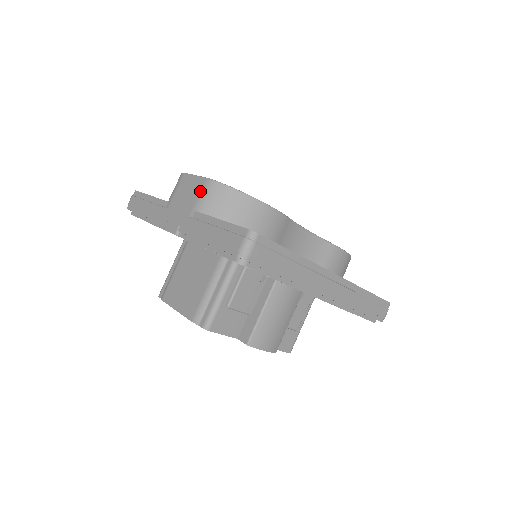
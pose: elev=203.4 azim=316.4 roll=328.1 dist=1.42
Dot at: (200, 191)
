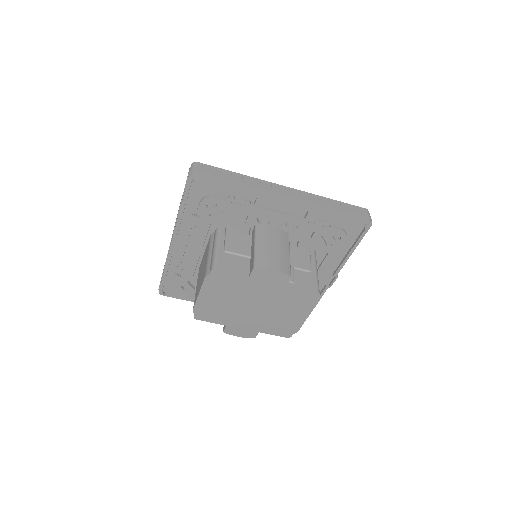
Dot at: occluded
